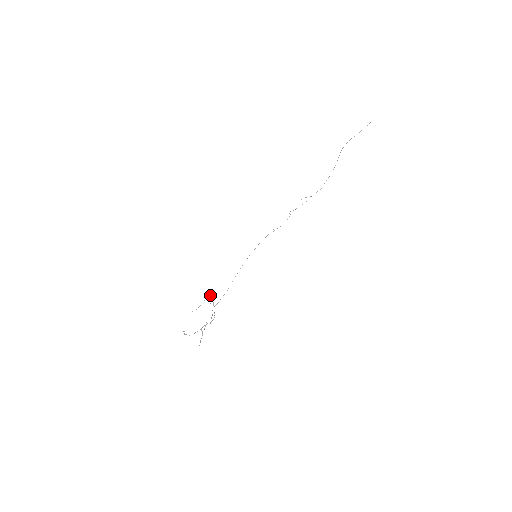
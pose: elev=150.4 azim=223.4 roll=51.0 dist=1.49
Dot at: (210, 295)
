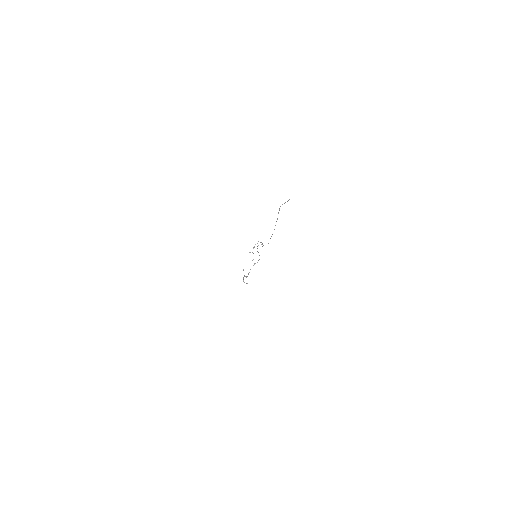
Dot at: occluded
